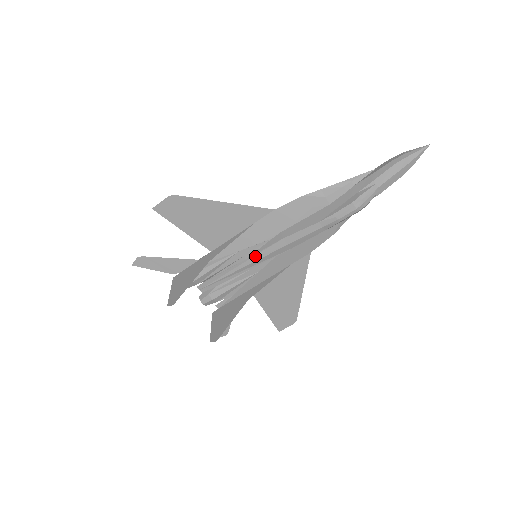
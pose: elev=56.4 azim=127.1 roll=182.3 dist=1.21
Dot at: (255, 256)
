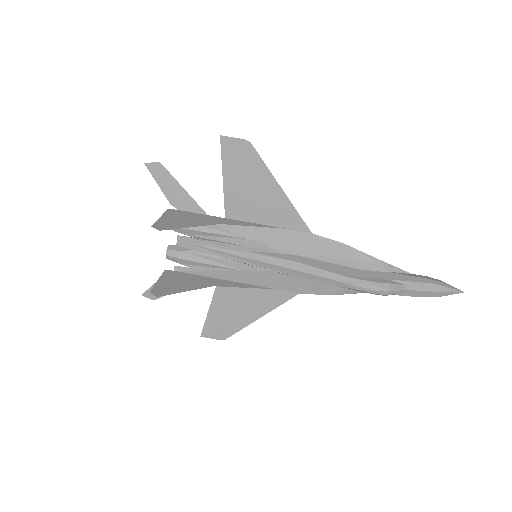
Dot at: (258, 255)
